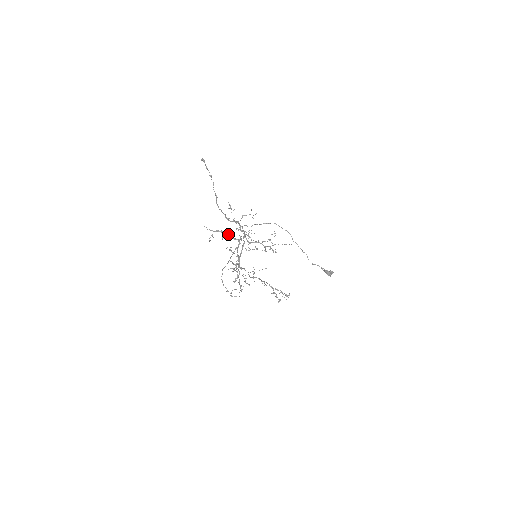
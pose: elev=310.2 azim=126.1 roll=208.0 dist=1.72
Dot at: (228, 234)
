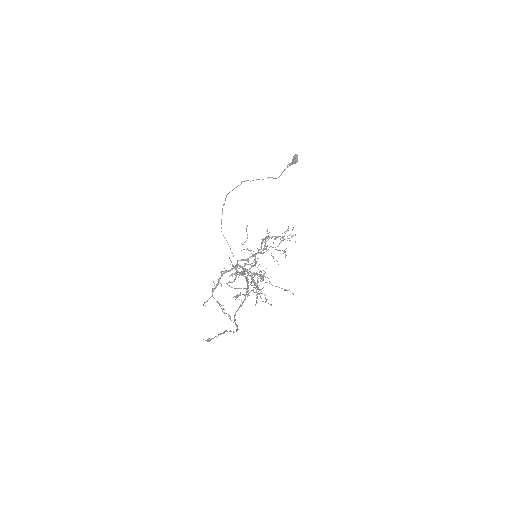
Dot at: occluded
